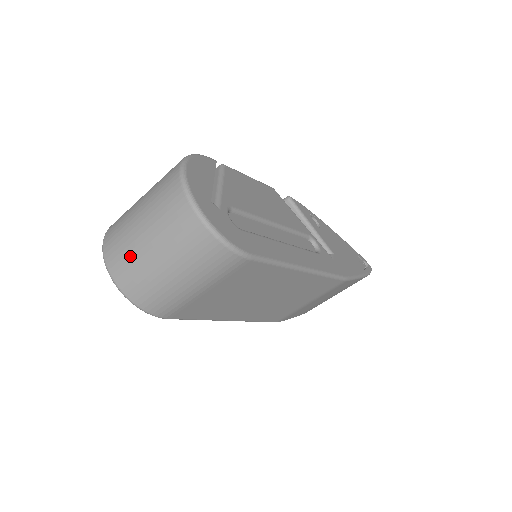
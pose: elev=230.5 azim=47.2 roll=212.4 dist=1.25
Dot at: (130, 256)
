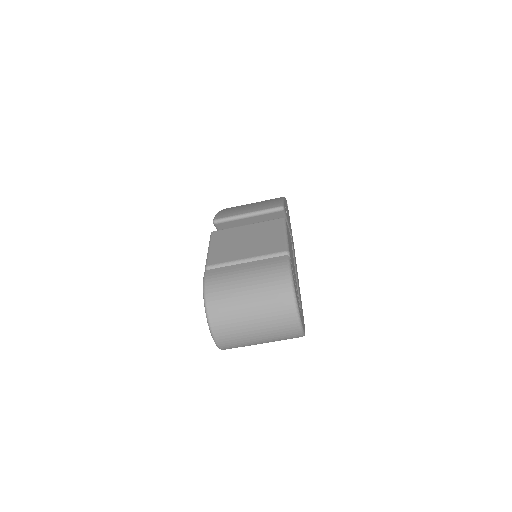
Dot at: (240, 340)
